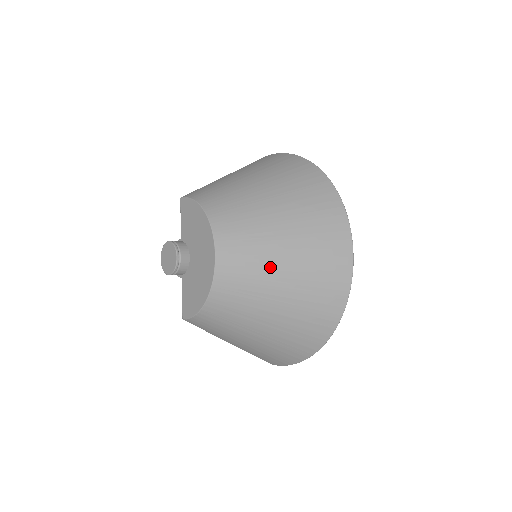
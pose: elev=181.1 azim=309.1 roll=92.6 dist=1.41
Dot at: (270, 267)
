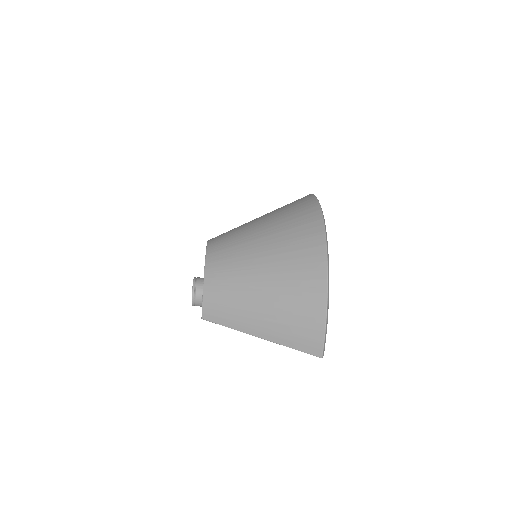
Dot at: (248, 231)
